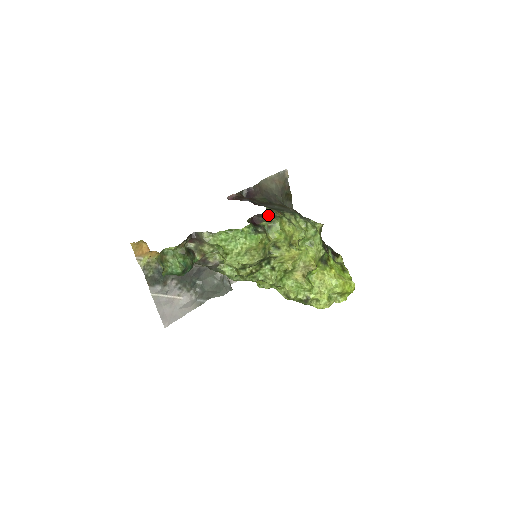
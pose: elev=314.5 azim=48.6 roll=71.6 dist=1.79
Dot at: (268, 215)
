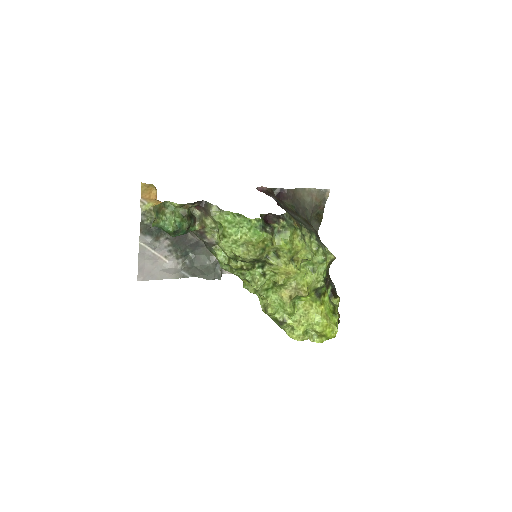
Dot at: (284, 220)
